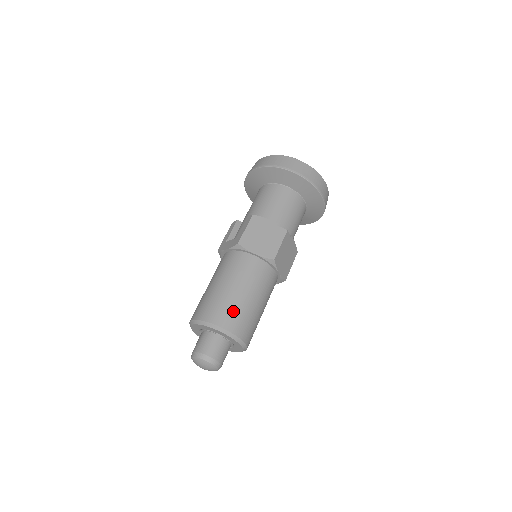
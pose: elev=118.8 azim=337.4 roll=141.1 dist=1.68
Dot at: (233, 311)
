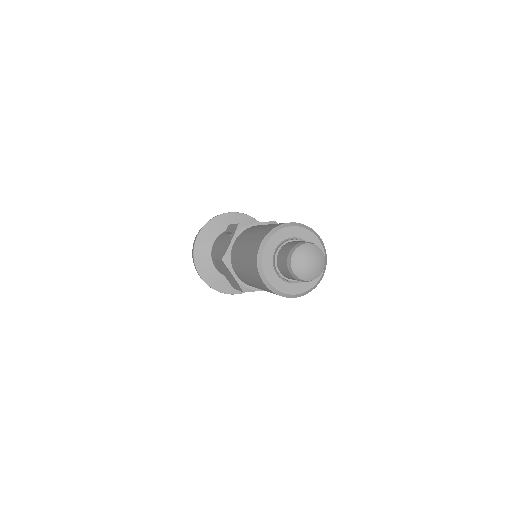
Dot at: occluded
